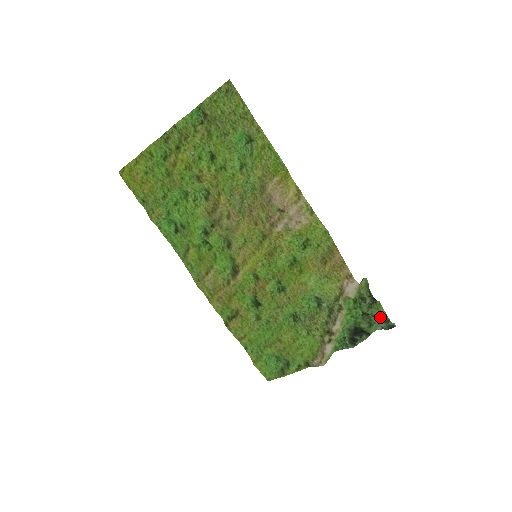
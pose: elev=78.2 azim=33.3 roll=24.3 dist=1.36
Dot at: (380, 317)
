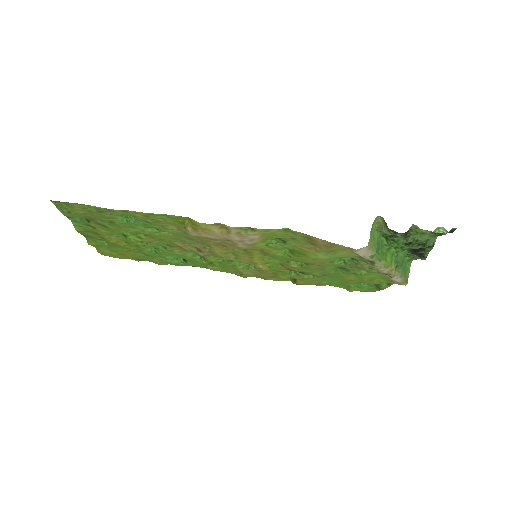
Dot at: (427, 237)
